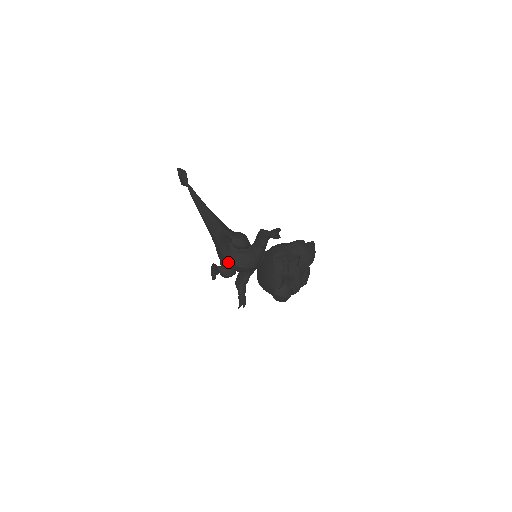
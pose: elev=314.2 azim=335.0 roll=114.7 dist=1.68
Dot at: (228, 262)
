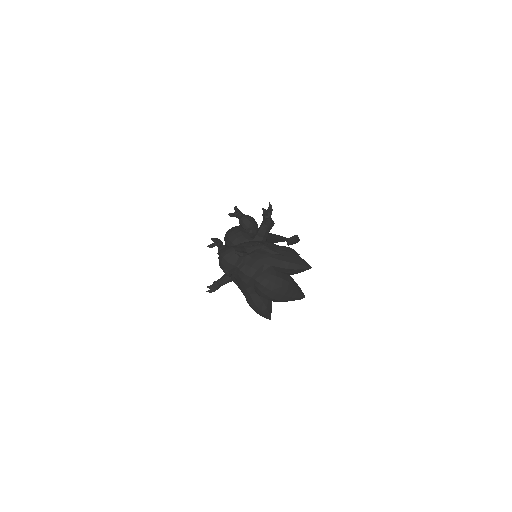
Dot at: occluded
